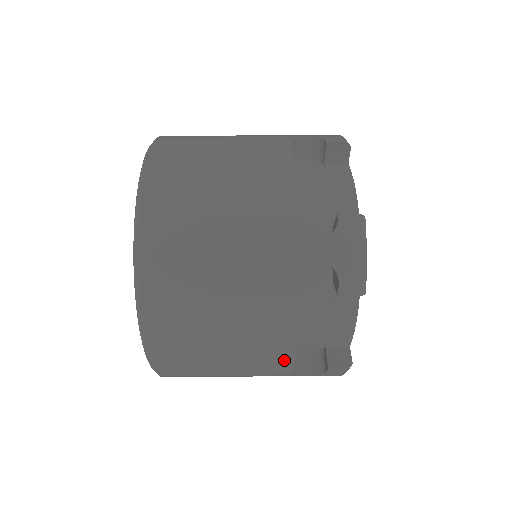
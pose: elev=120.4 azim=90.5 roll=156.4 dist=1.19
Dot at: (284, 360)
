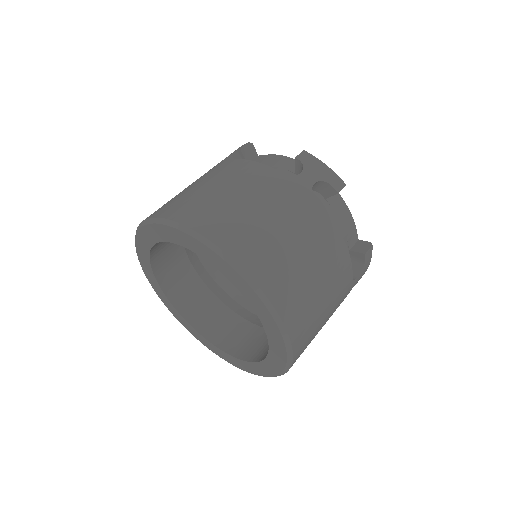
Dot at: (346, 263)
